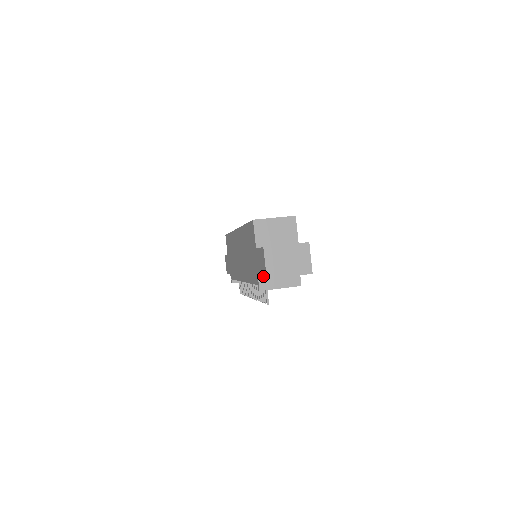
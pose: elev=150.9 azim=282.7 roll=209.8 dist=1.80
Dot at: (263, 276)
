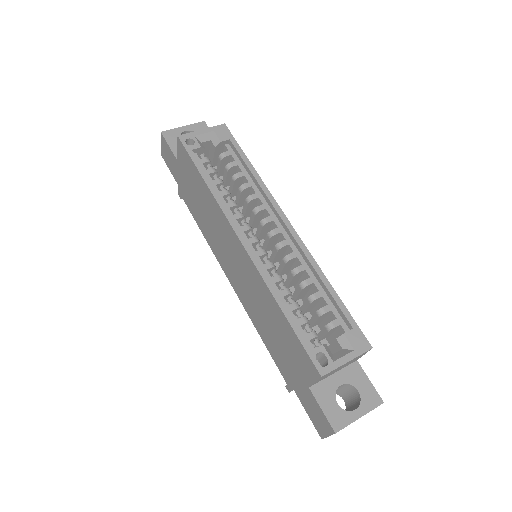
Dot at: (313, 422)
